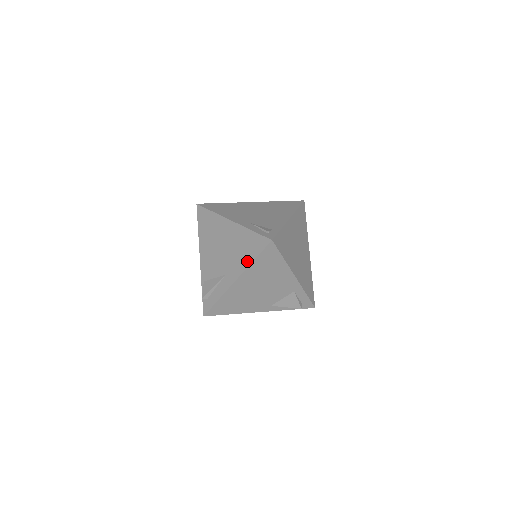
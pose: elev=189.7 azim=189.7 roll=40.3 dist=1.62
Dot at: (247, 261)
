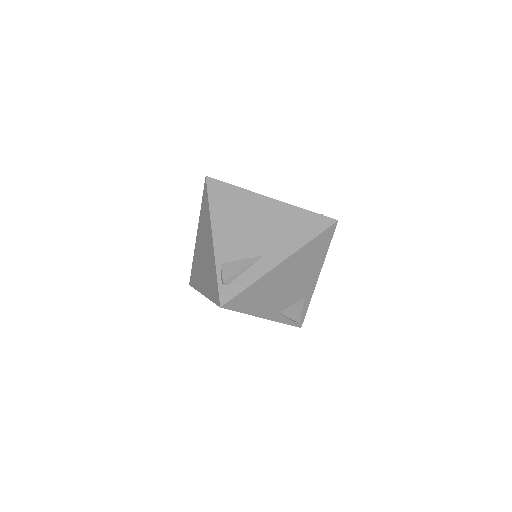
Dot at: (301, 240)
